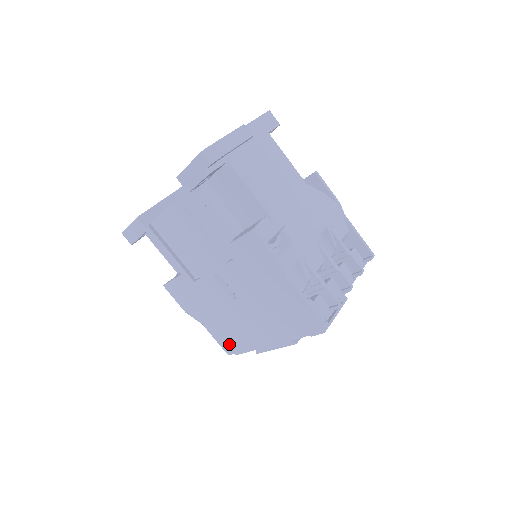
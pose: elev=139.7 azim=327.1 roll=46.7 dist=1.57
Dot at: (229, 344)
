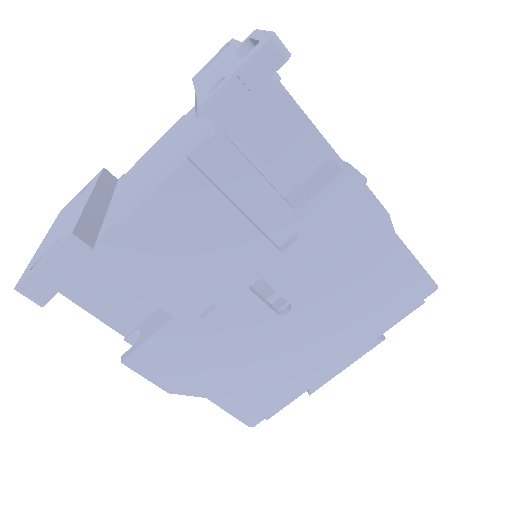
Dot at: (258, 406)
